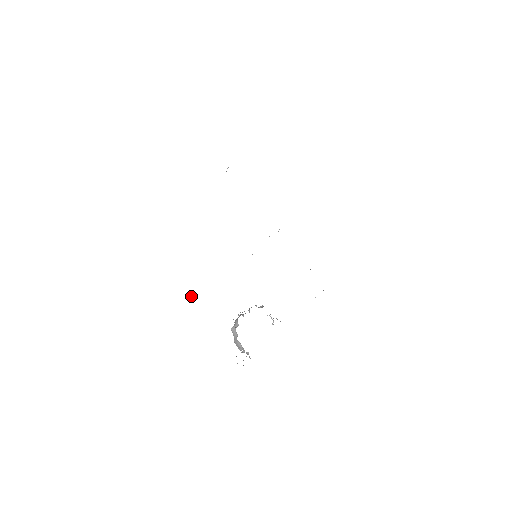
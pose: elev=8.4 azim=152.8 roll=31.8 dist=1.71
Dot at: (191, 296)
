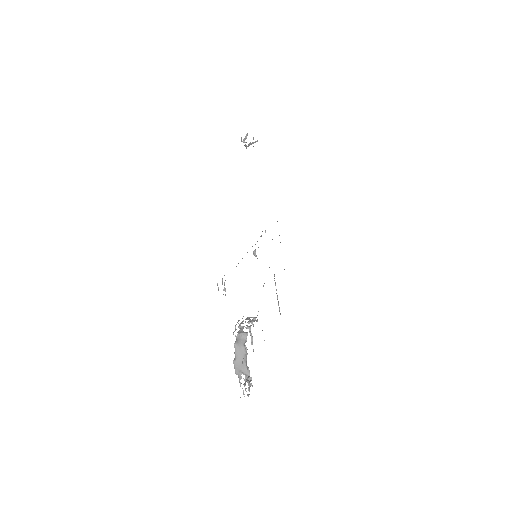
Dot at: (225, 290)
